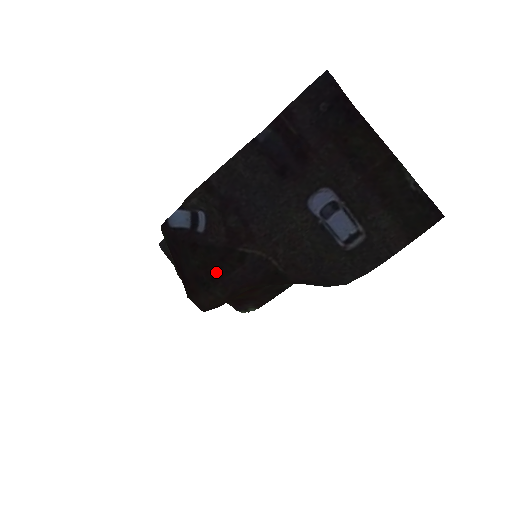
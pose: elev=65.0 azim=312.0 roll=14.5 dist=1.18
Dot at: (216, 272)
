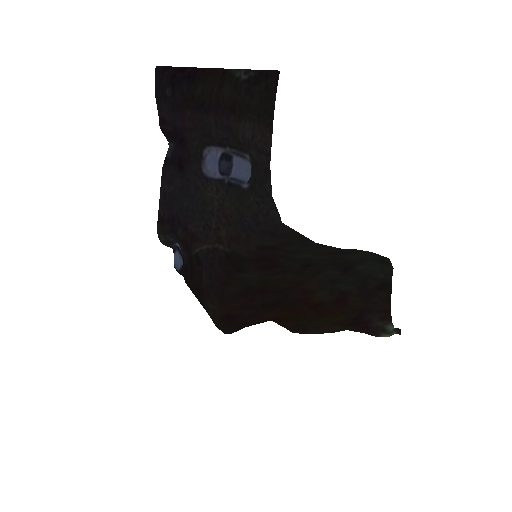
Dot at: (196, 287)
